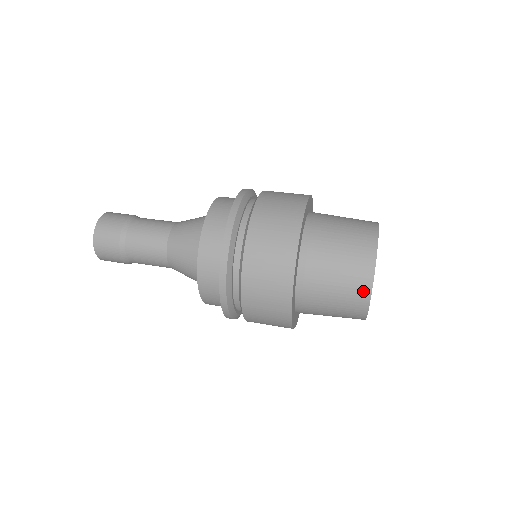
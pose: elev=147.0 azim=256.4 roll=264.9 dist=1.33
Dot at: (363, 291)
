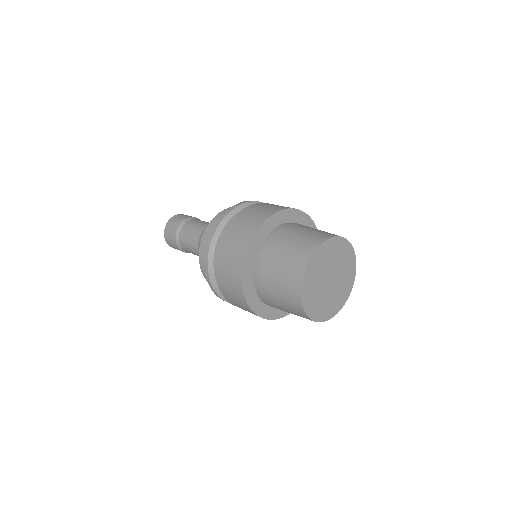
Dot at: (298, 307)
